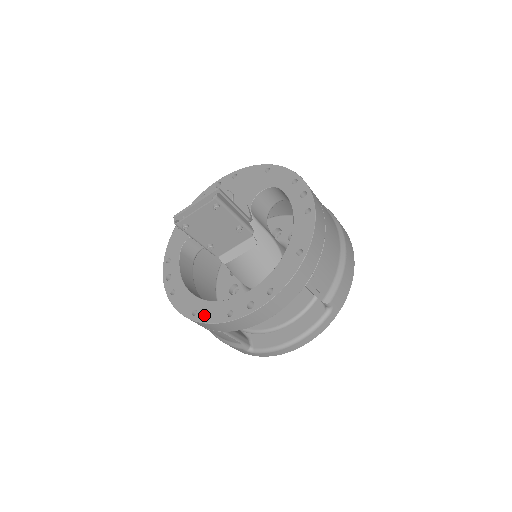
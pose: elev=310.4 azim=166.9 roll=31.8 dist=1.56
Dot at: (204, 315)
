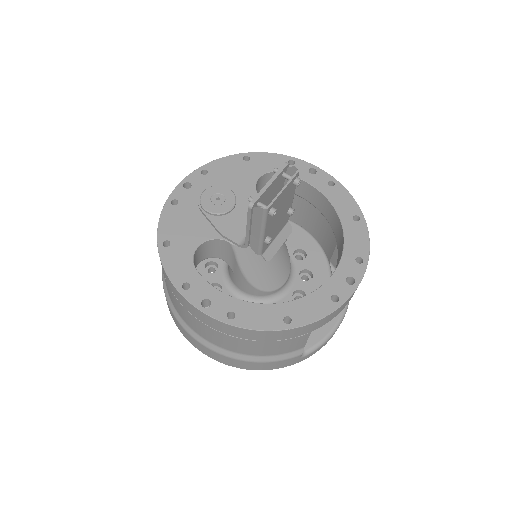
Dot at: (304, 316)
